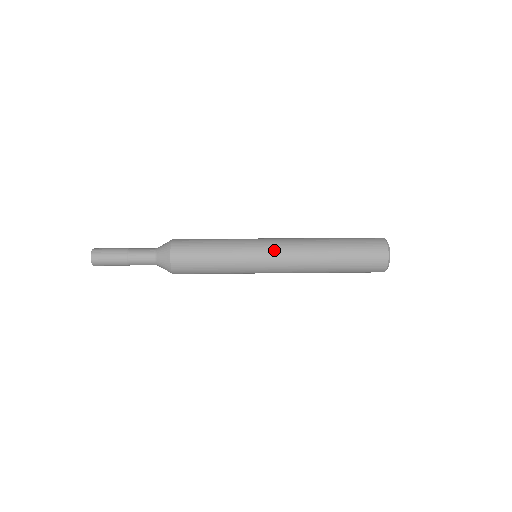
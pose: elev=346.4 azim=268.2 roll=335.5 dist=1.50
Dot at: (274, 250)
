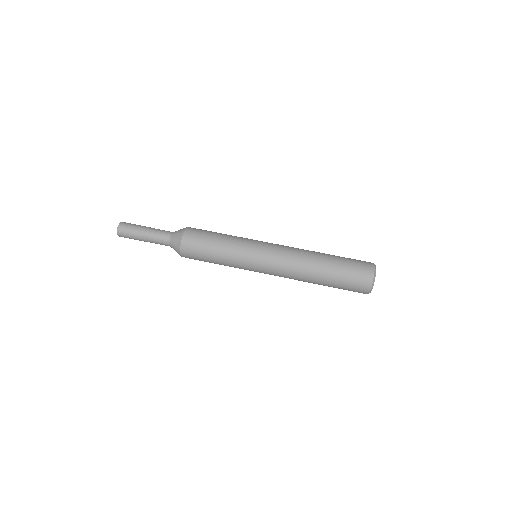
Dot at: occluded
